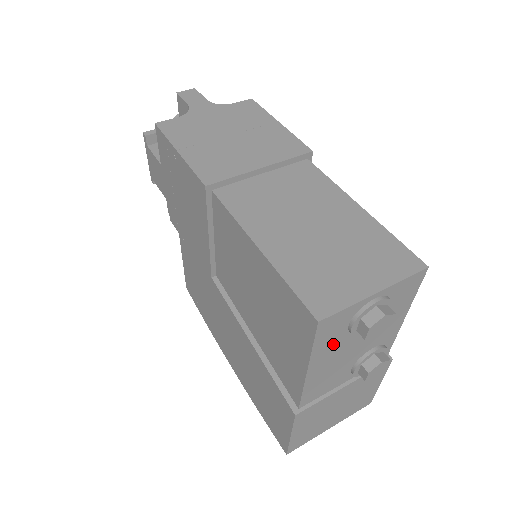
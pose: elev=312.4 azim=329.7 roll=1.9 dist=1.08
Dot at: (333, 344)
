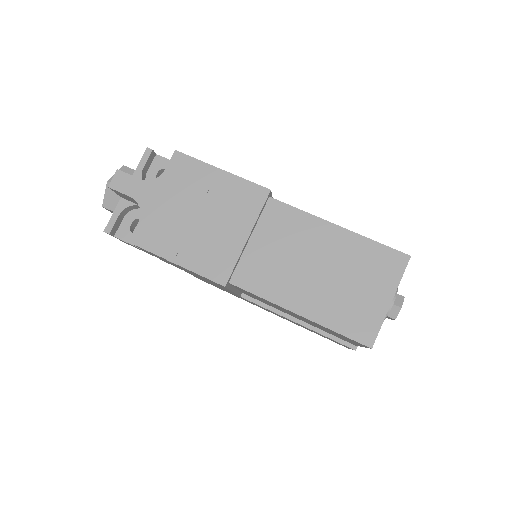
Dot at: occluded
